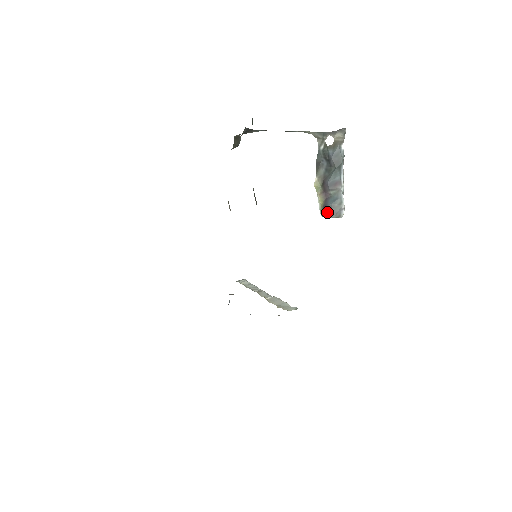
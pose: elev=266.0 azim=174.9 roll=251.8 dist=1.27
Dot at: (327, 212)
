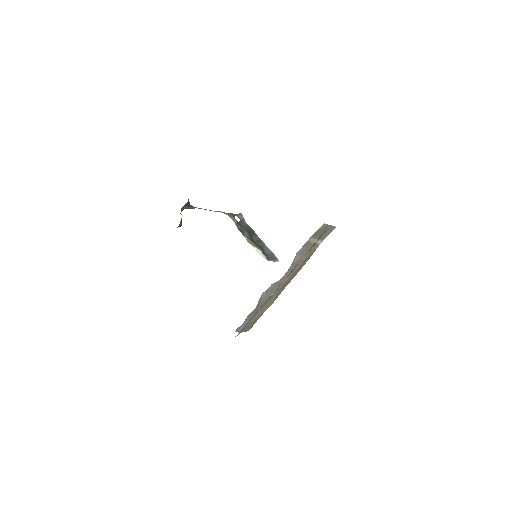
Dot at: (267, 258)
